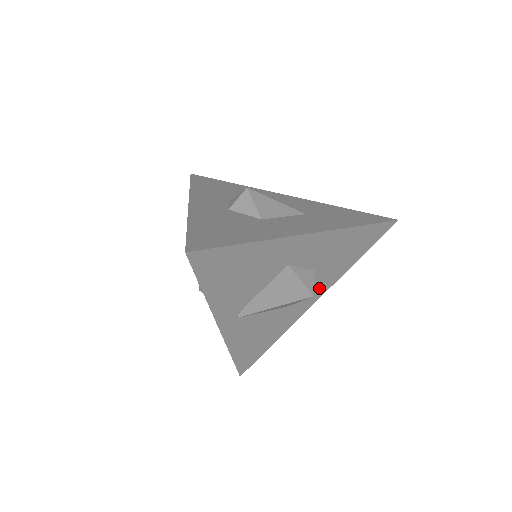
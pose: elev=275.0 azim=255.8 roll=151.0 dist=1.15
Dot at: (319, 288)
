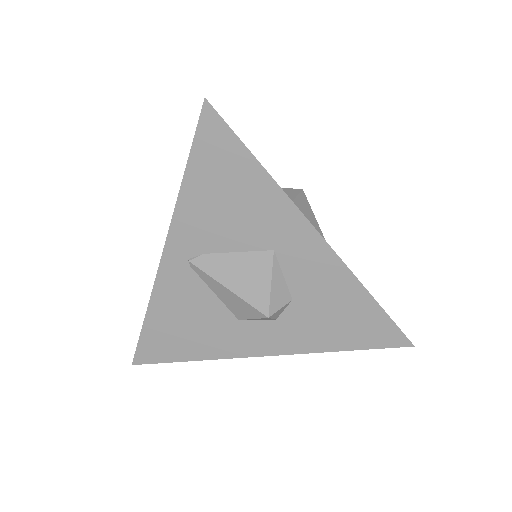
Dot at: (281, 338)
